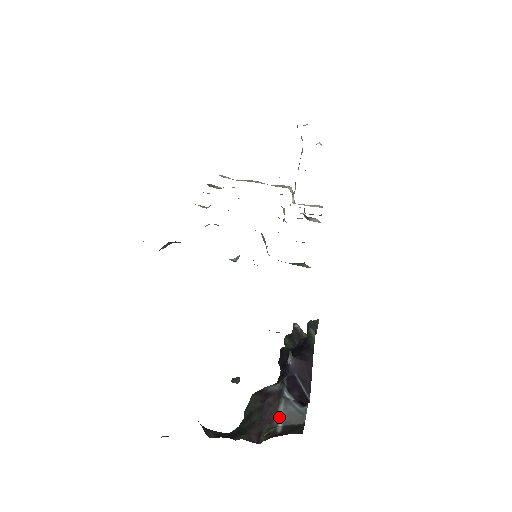
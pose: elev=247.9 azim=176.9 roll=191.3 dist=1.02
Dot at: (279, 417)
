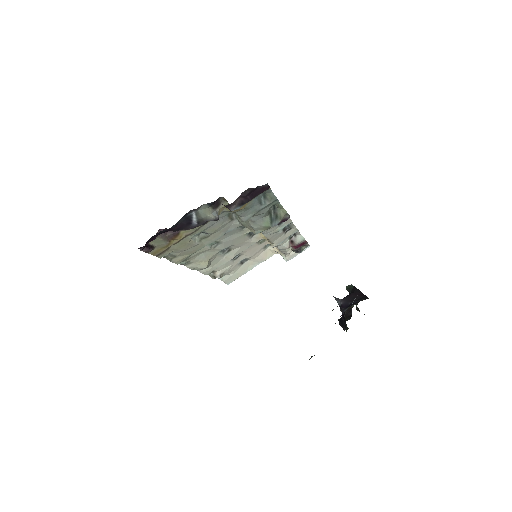
Dot at: occluded
